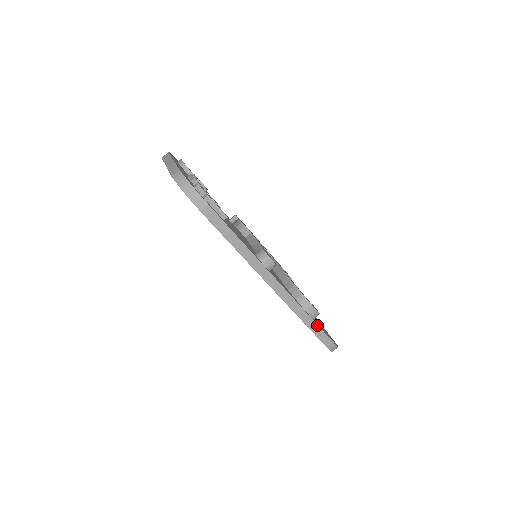
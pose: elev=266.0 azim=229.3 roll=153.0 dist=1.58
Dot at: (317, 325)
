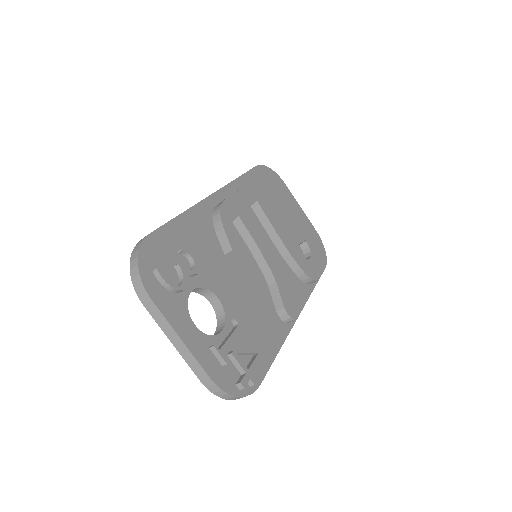
Dot at: (318, 280)
